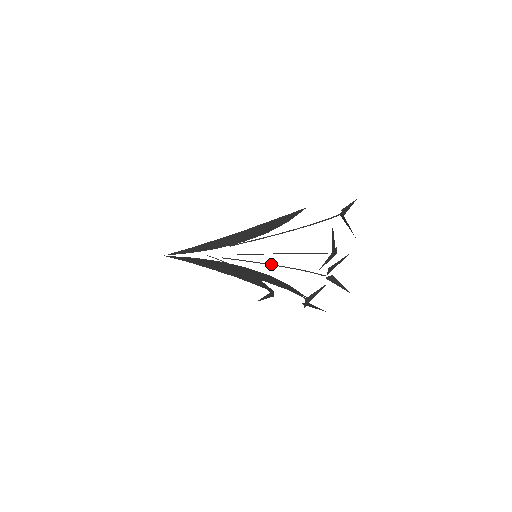
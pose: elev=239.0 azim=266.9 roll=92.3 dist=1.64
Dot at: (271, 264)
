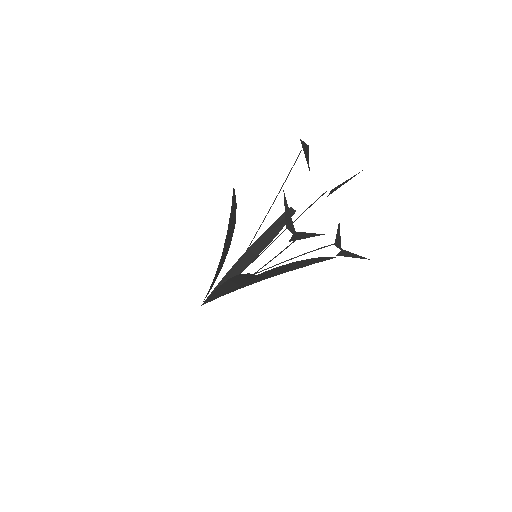
Dot at: occluded
